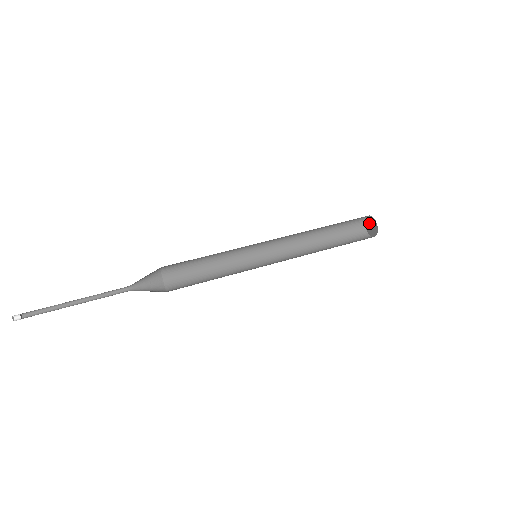
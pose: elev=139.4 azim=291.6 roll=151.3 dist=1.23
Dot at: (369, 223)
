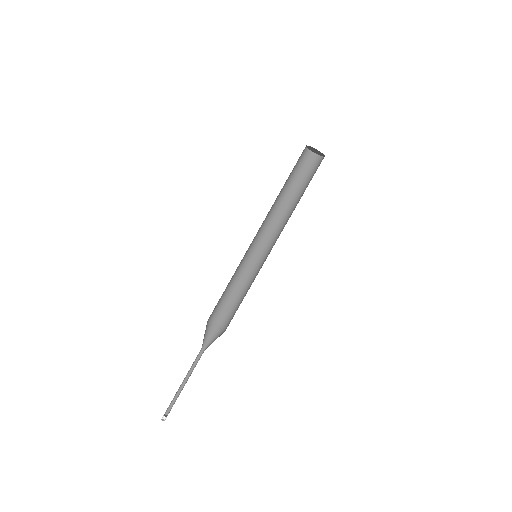
Dot at: (315, 150)
